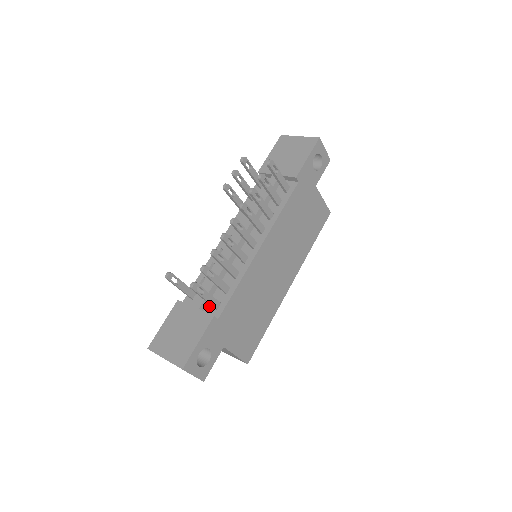
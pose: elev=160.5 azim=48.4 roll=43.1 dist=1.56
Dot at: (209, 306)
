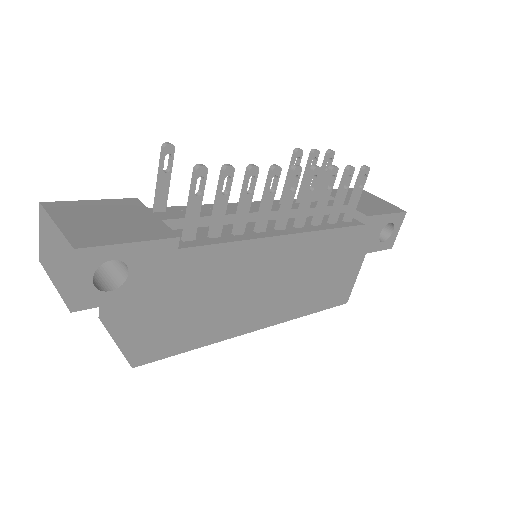
Dot at: (175, 232)
